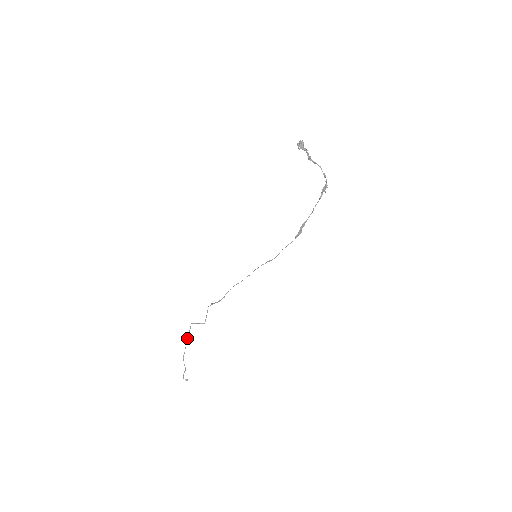
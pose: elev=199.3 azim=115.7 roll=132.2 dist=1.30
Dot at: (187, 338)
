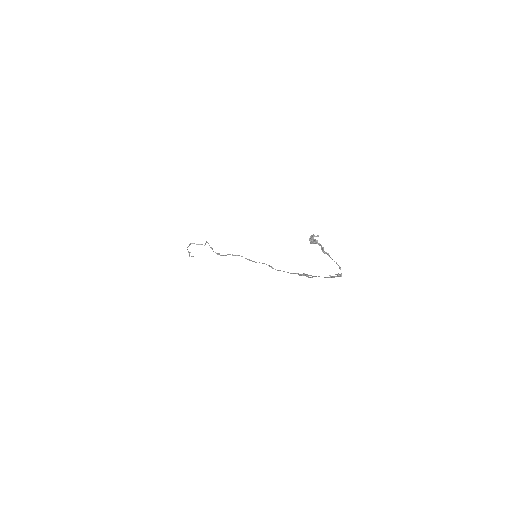
Dot at: occluded
